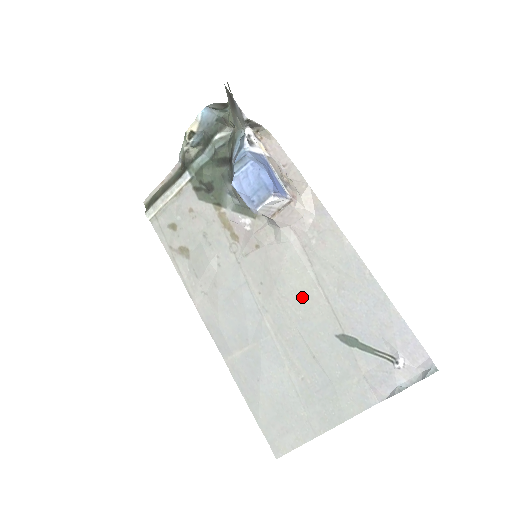
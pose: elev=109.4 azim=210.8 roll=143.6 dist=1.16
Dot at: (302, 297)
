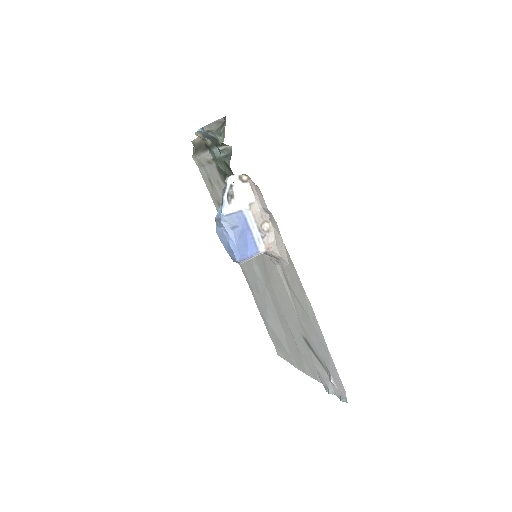
Dot at: (284, 300)
